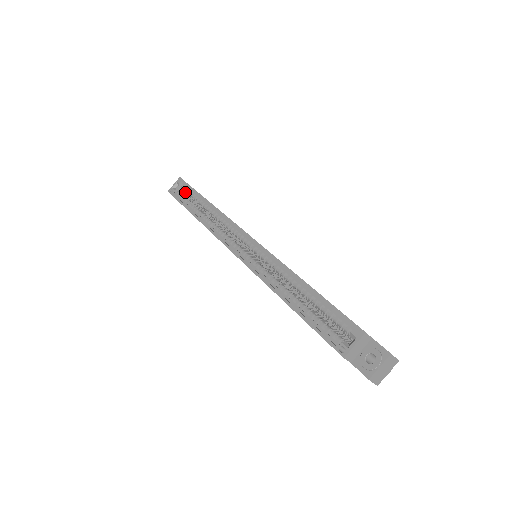
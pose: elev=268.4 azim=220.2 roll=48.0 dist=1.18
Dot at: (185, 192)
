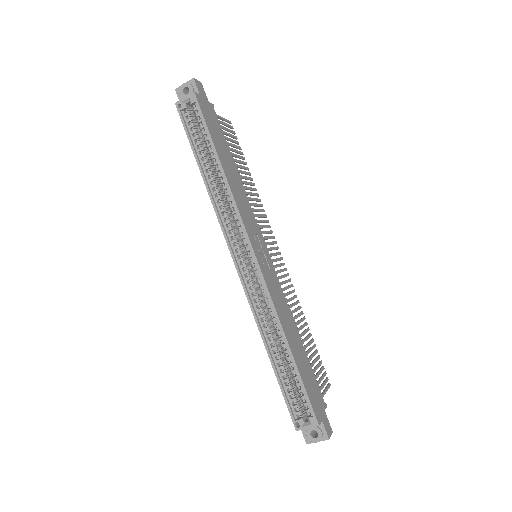
Dot at: (196, 116)
